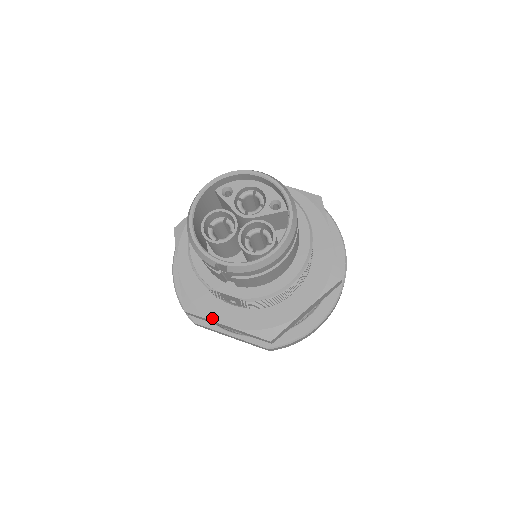
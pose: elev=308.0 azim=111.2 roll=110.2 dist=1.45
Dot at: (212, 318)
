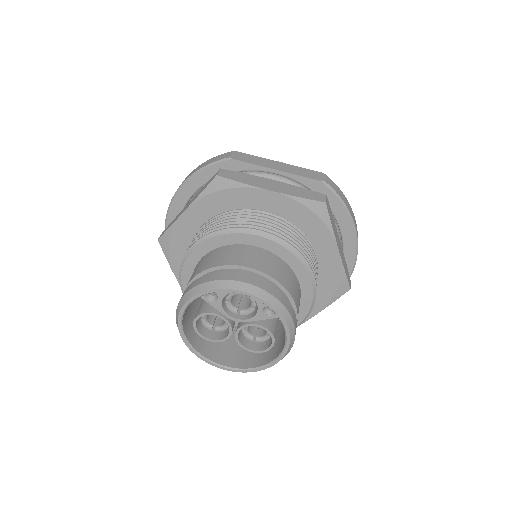
Dot at: occluded
